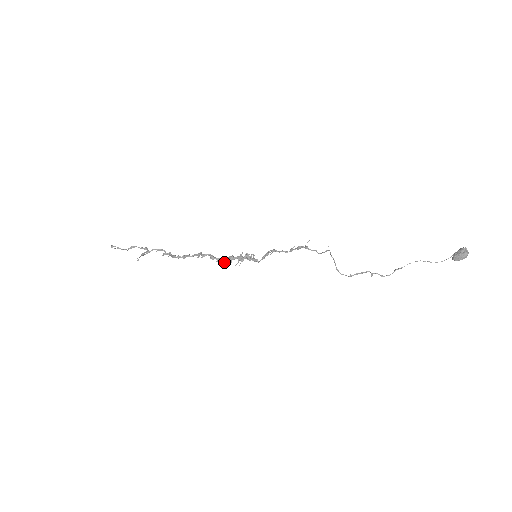
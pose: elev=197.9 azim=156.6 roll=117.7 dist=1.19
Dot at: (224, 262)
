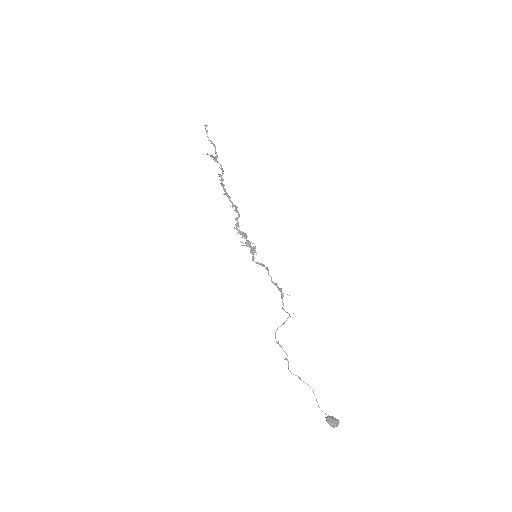
Dot at: occluded
